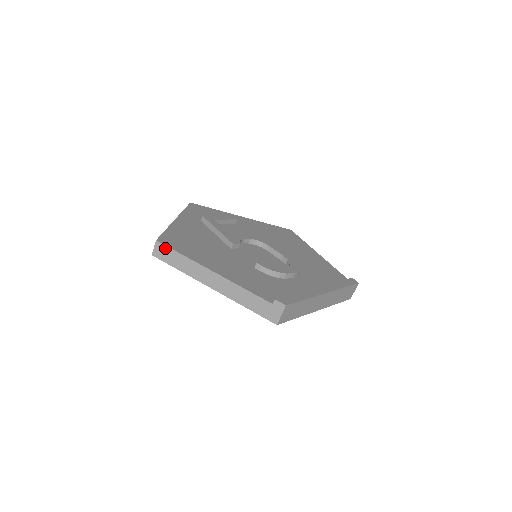
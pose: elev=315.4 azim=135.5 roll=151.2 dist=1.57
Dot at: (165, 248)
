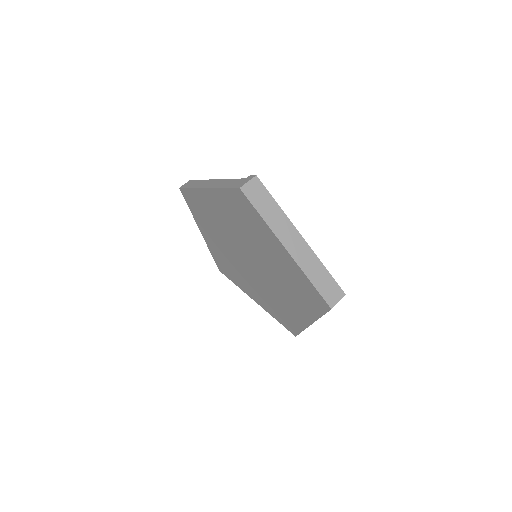
Dot at: (192, 181)
